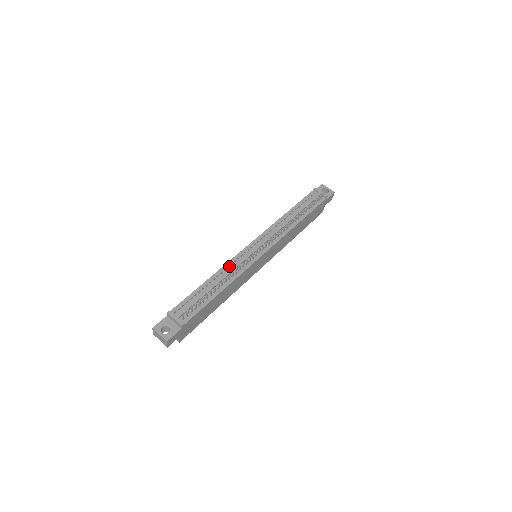
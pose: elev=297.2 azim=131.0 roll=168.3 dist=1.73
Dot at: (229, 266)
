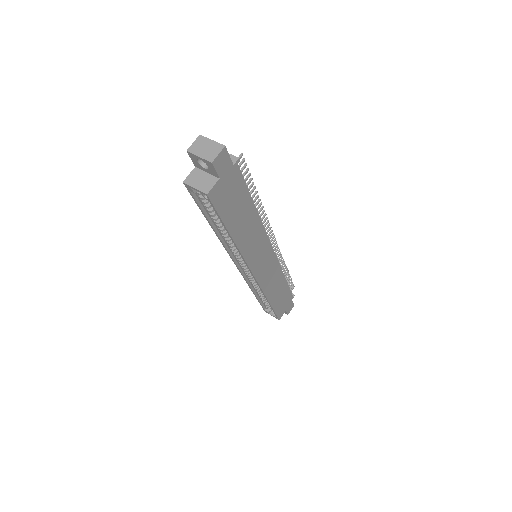
Dot at: occluded
